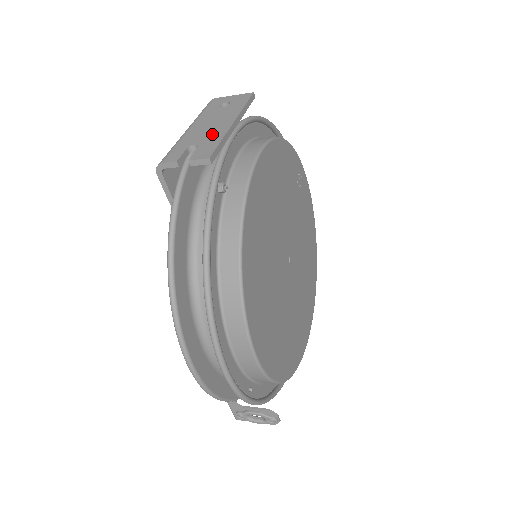
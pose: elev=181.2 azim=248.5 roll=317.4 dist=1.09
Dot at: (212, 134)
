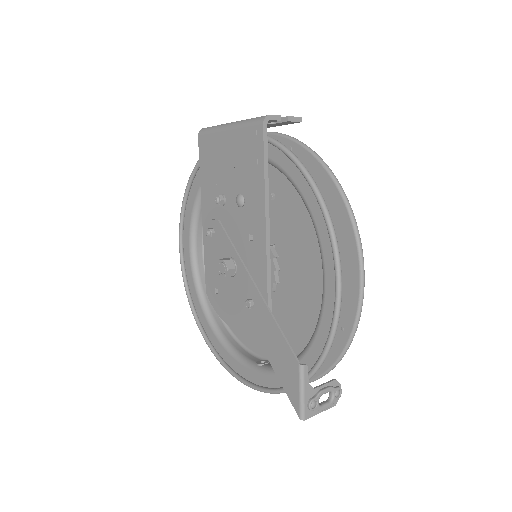
Dot at: occluded
